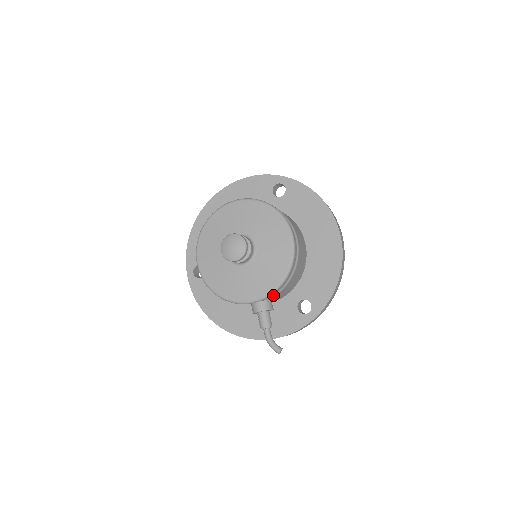
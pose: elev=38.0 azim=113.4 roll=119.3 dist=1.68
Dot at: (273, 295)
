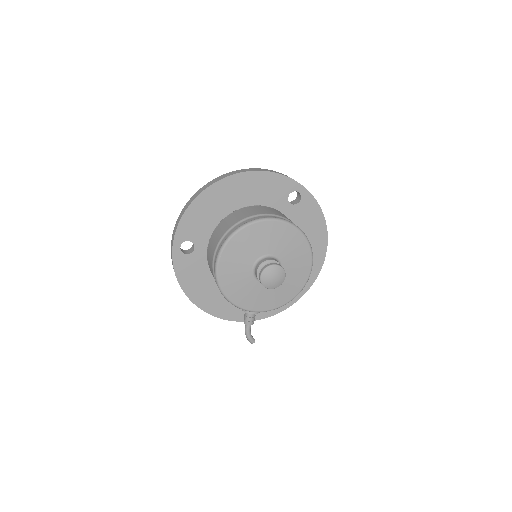
Dot at: occluded
